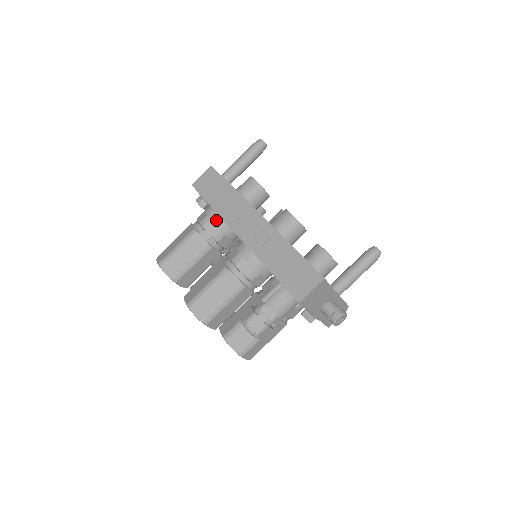
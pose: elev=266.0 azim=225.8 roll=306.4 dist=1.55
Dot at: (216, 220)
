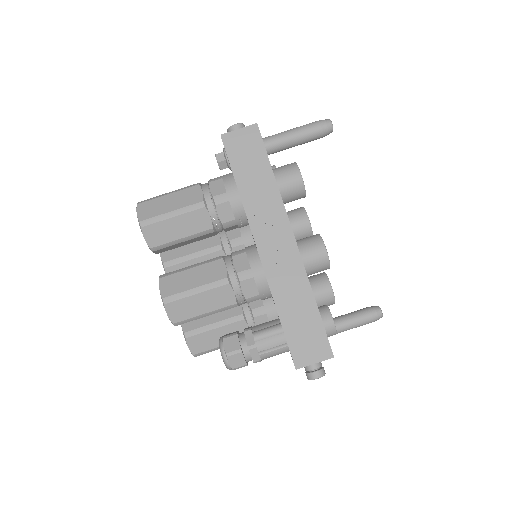
Dot at: (235, 206)
